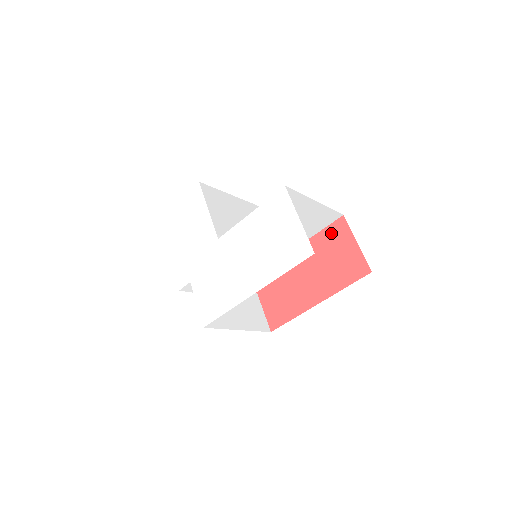
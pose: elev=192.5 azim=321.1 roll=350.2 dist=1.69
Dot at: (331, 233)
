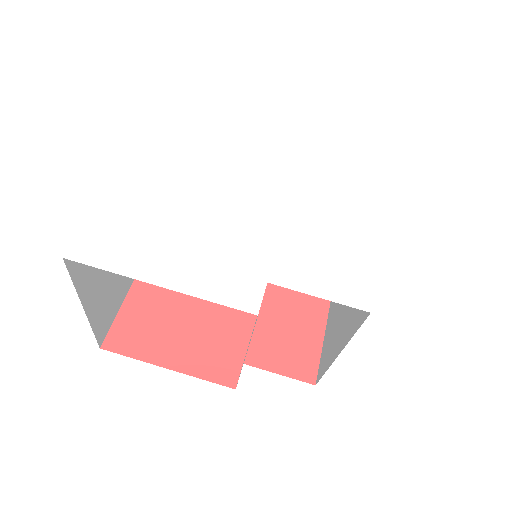
Dot at: occluded
